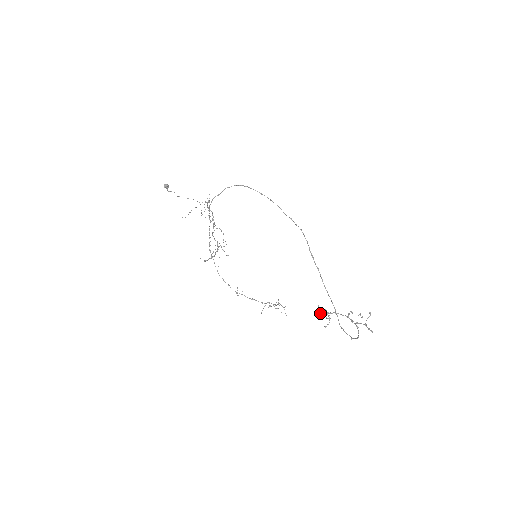
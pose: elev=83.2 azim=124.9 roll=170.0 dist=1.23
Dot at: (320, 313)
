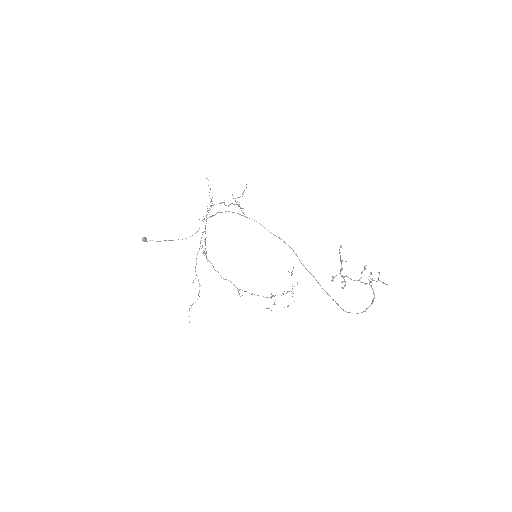
Dot at: (335, 276)
